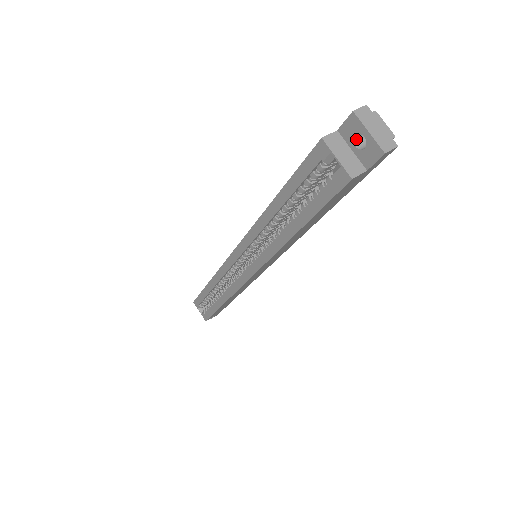
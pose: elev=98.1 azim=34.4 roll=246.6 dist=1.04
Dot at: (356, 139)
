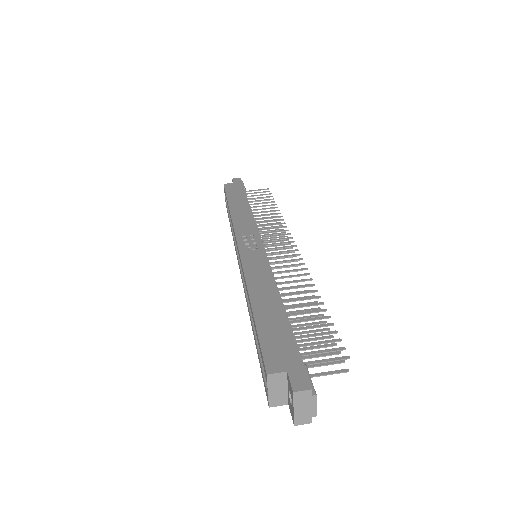
Dot at: occluded
